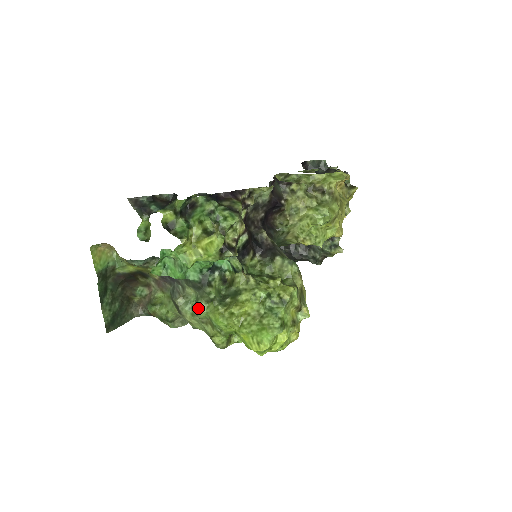
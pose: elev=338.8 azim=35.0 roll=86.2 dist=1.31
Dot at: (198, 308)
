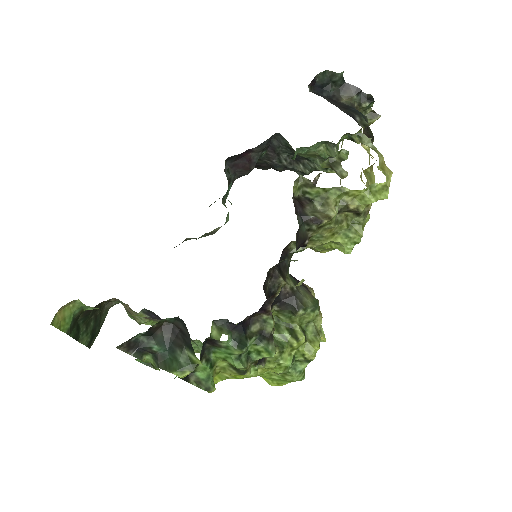
Dot at: occluded
